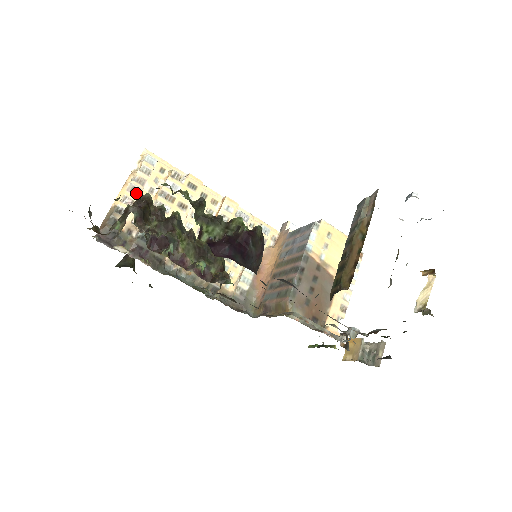
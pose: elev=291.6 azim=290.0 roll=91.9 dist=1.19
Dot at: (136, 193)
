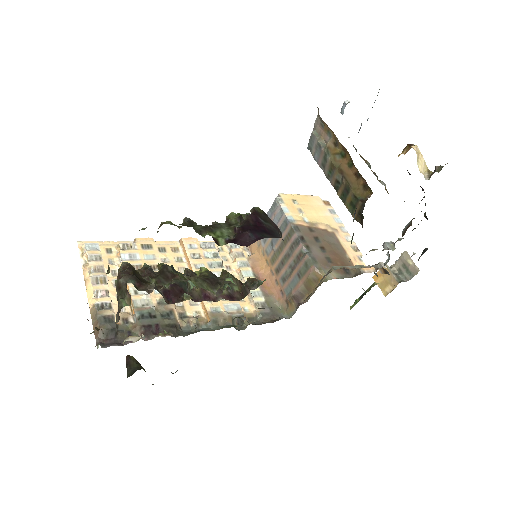
Dot at: (103, 282)
